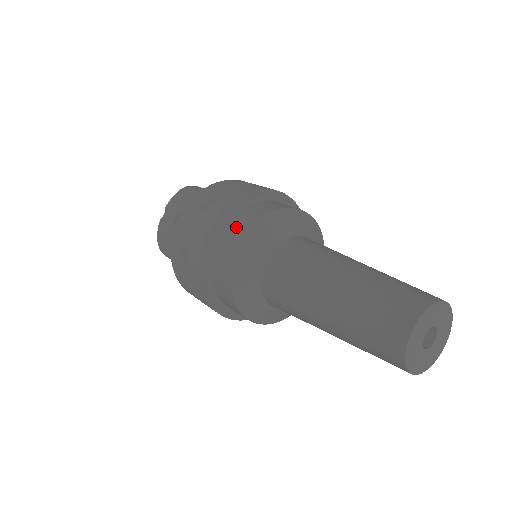
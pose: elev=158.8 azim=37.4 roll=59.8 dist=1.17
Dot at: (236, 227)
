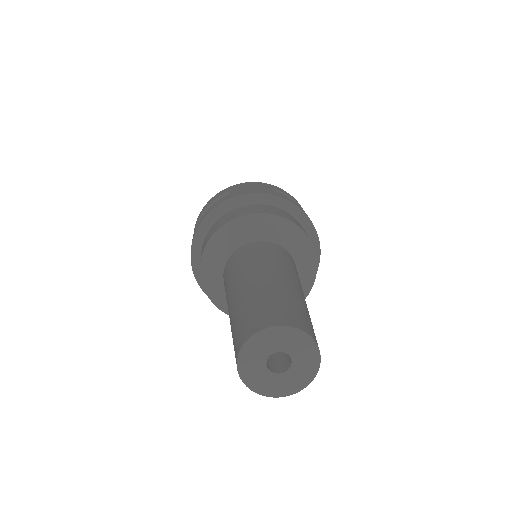
Dot at: (273, 209)
